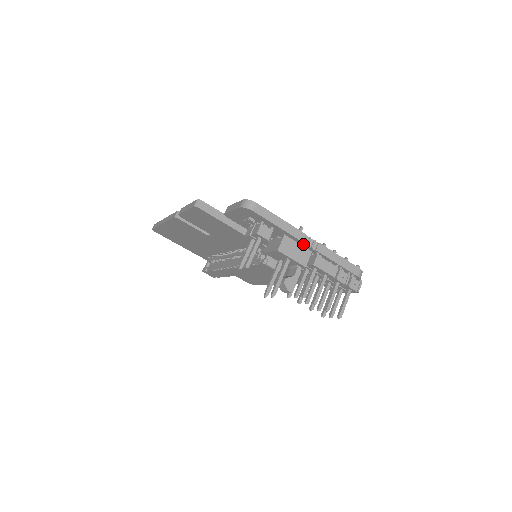
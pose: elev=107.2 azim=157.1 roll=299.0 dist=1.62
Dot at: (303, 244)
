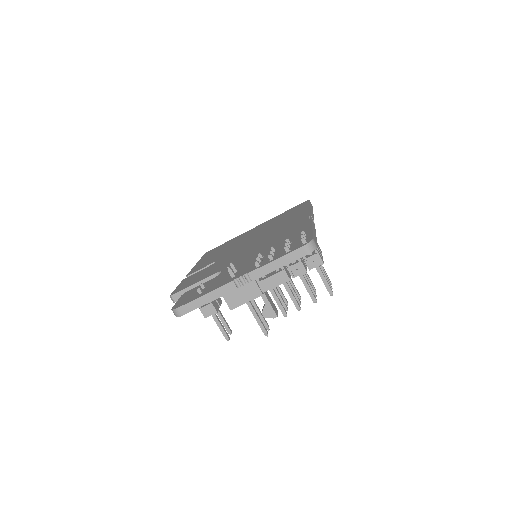
Dot at: (240, 286)
